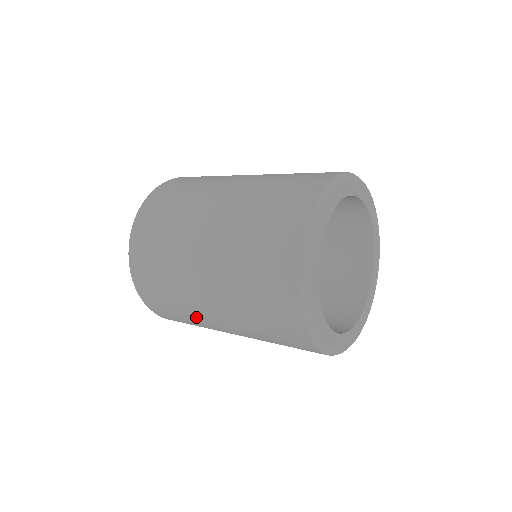
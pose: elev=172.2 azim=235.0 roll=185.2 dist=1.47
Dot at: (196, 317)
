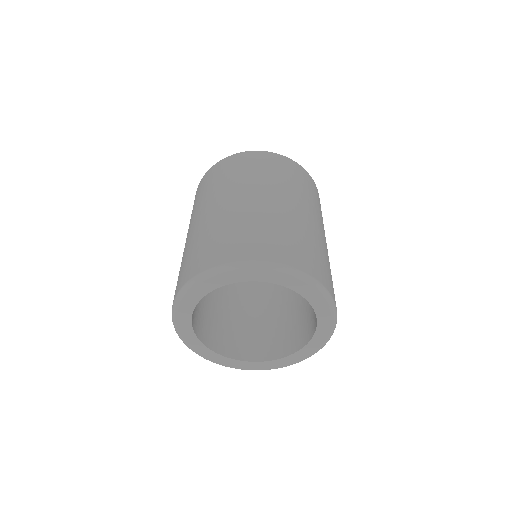
Dot at: occluded
